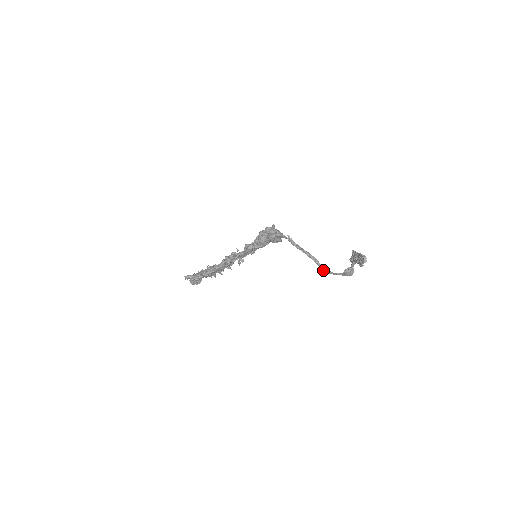
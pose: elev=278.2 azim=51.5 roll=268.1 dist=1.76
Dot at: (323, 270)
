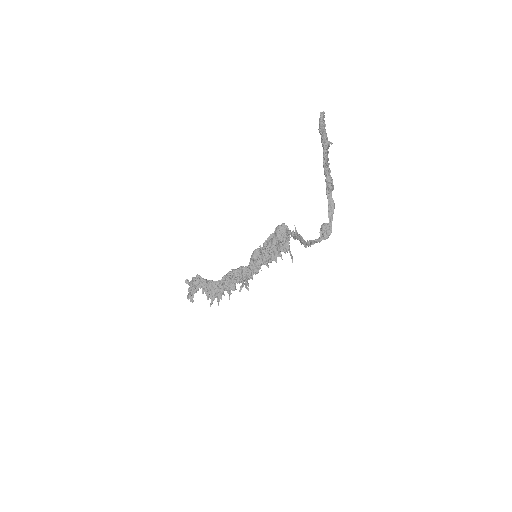
Dot at: (304, 243)
